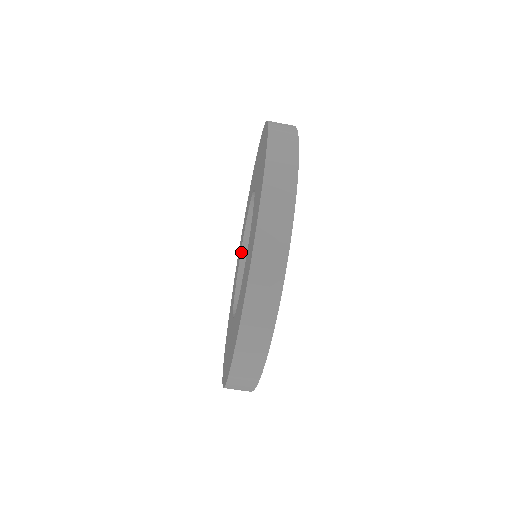
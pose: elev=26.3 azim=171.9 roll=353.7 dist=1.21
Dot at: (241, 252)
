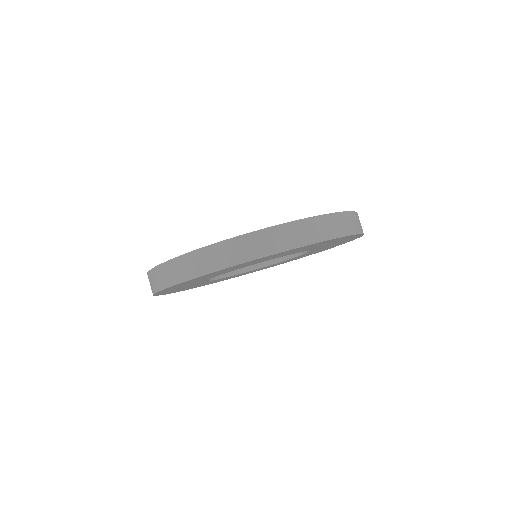
Dot at: occluded
